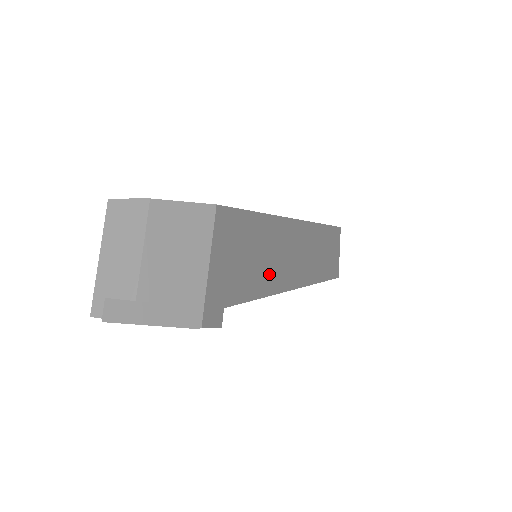
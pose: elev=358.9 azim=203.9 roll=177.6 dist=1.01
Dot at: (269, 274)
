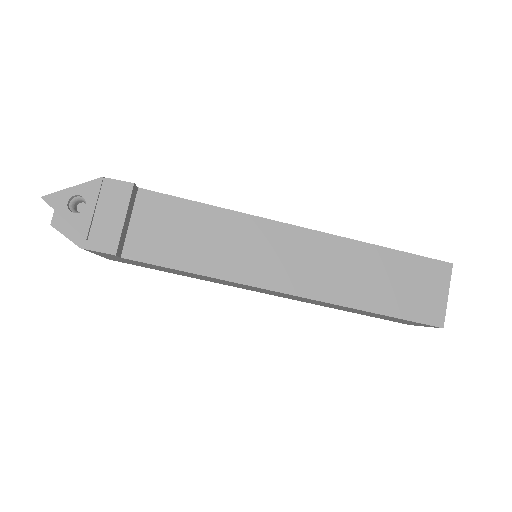
Dot at: occluded
